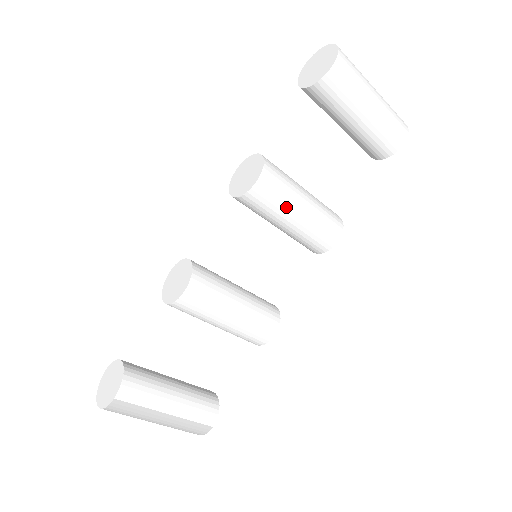
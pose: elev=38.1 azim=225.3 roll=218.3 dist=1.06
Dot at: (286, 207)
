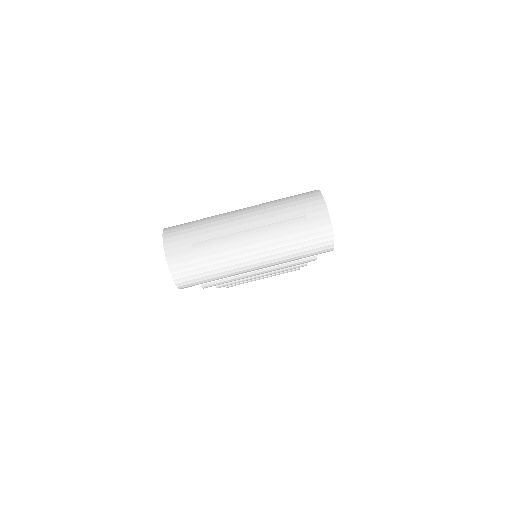
Dot at: occluded
